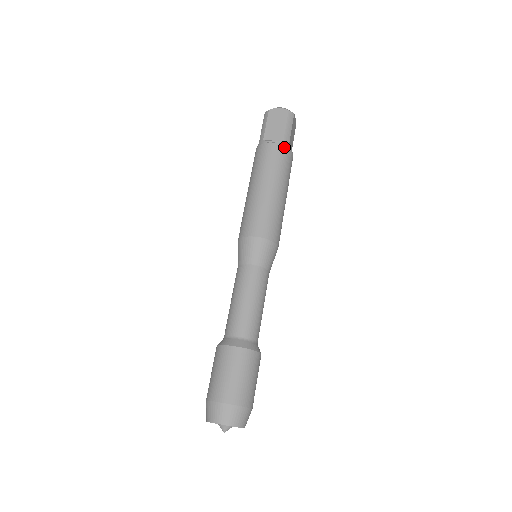
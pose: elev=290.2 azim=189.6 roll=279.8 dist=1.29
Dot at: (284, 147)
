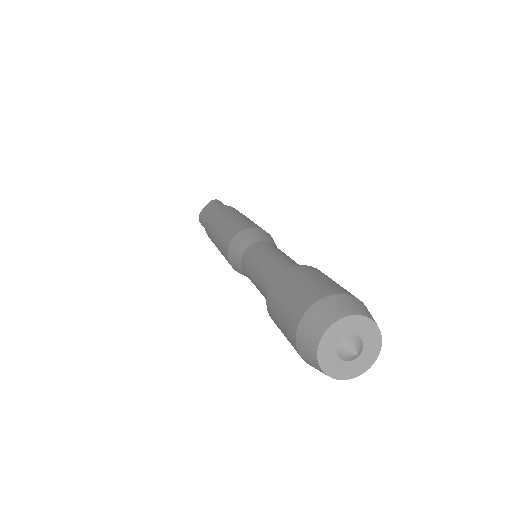
Dot at: (221, 206)
